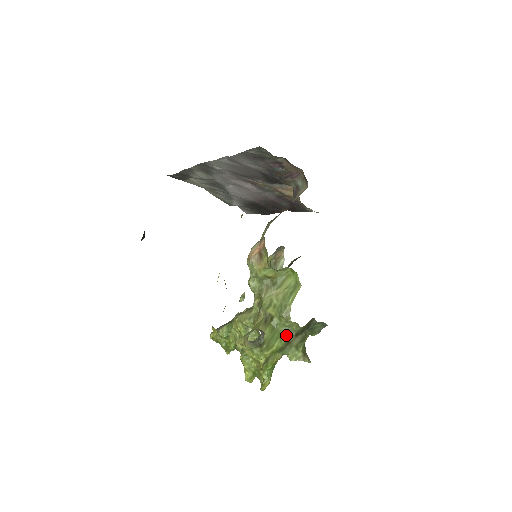
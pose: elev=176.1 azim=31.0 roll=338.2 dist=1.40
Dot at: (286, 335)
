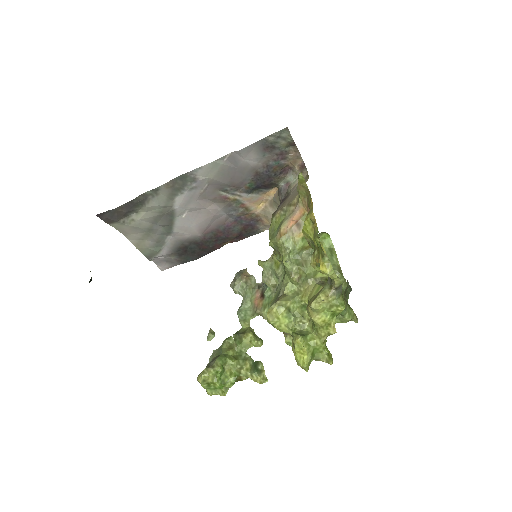
Dot at: occluded
